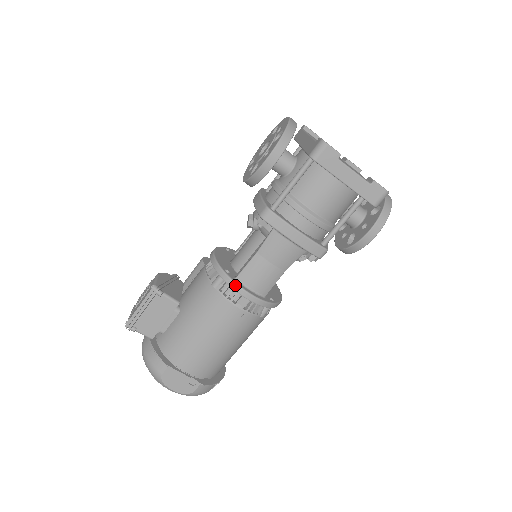
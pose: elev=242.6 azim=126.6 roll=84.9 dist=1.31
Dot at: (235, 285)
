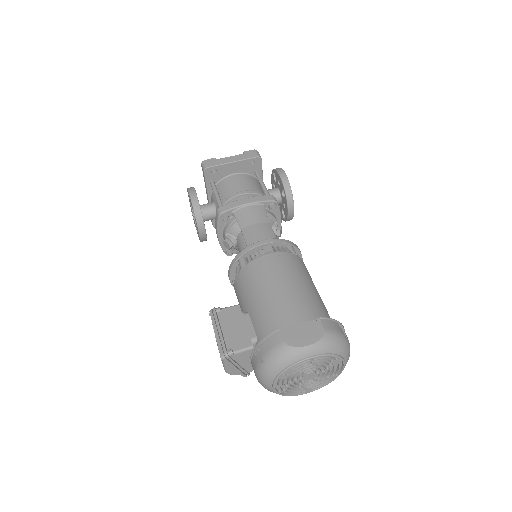
Dot at: (249, 246)
